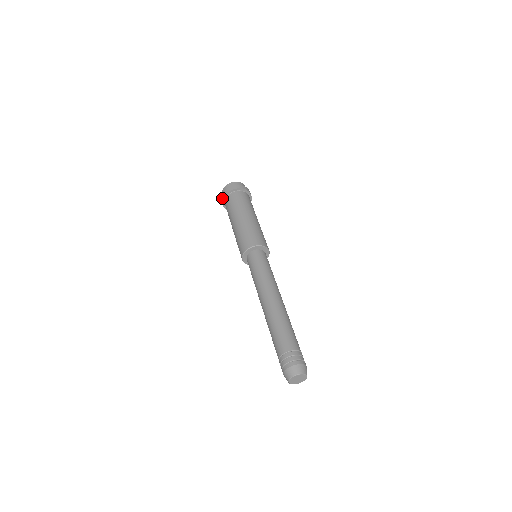
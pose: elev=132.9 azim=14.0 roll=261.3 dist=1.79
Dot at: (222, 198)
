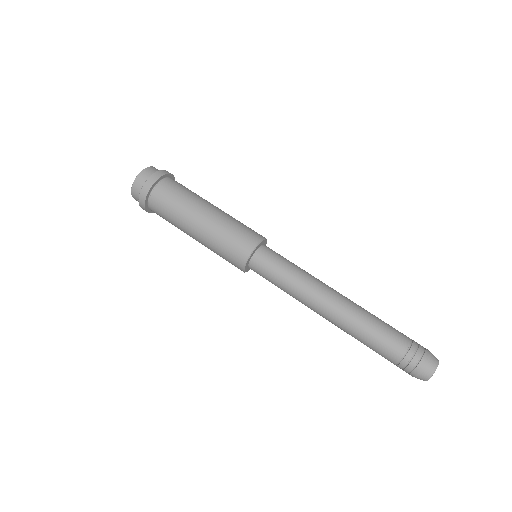
Dot at: (144, 195)
